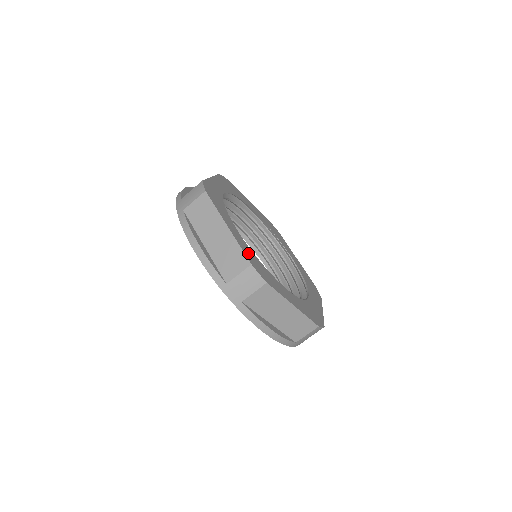
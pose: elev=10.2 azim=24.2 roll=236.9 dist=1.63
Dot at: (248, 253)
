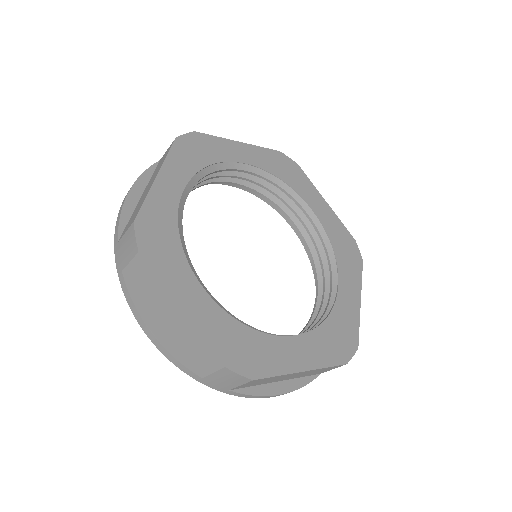
Dot at: (156, 213)
